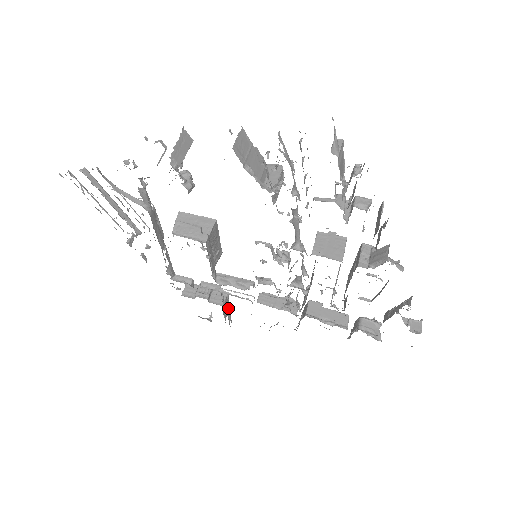
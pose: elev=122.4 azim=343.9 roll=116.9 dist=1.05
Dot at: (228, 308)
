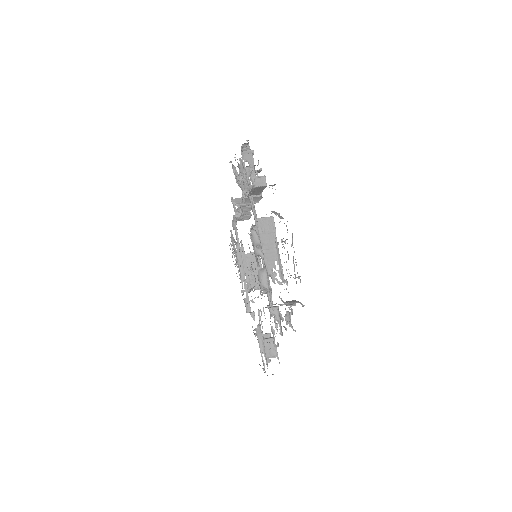
Dot at: (261, 335)
